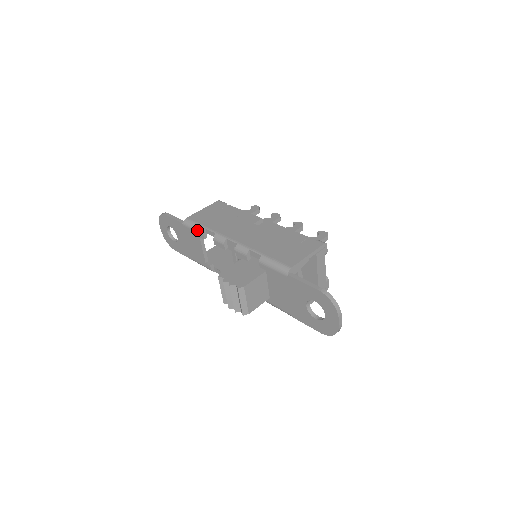
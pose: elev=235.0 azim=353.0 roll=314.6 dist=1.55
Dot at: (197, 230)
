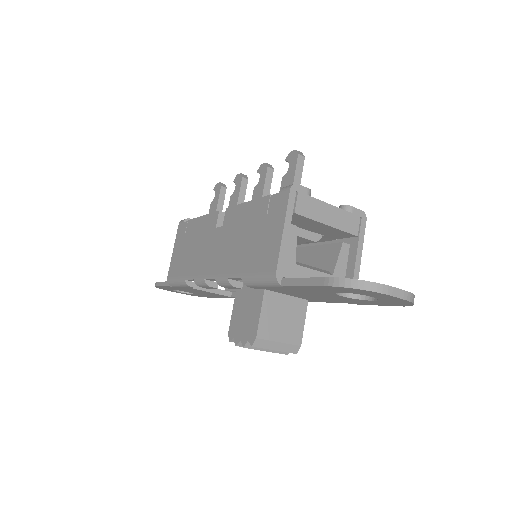
Dot at: (182, 286)
